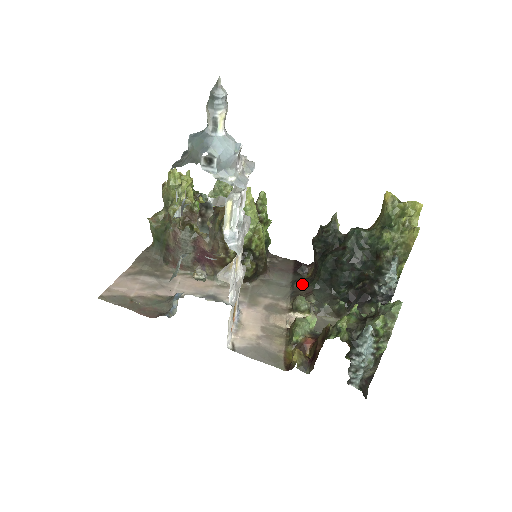
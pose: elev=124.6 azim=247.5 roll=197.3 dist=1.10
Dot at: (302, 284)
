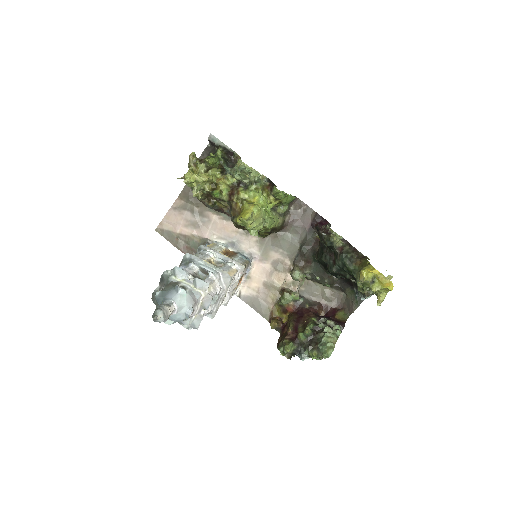
Dot at: (307, 252)
